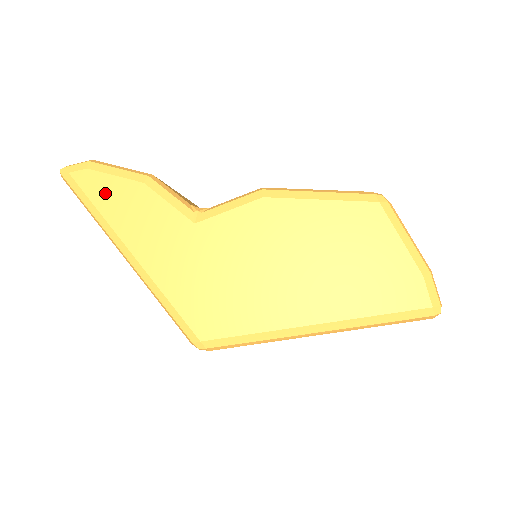
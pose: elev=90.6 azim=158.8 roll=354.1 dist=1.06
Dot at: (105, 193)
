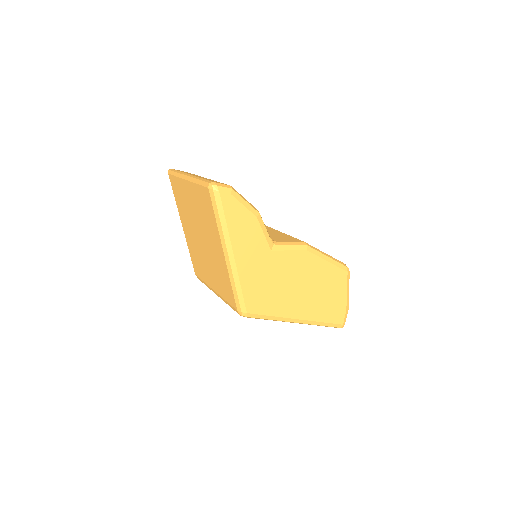
Dot at: (234, 214)
